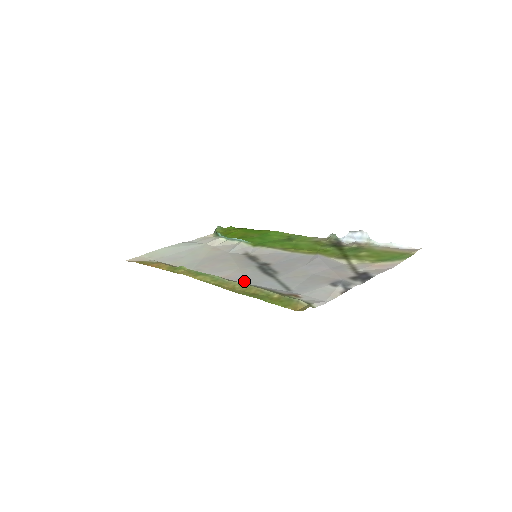
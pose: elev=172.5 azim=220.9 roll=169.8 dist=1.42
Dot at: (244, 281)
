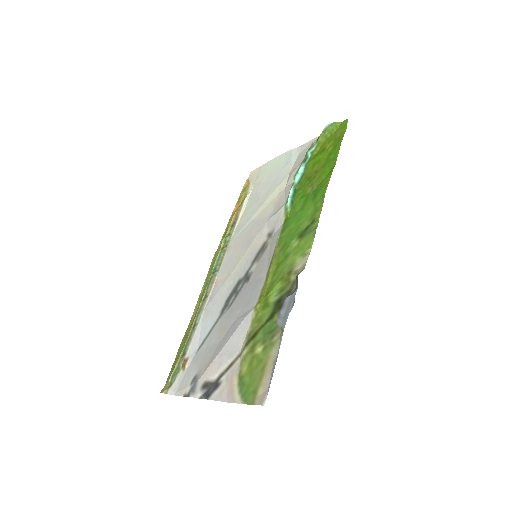
Dot at: (207, 306)
